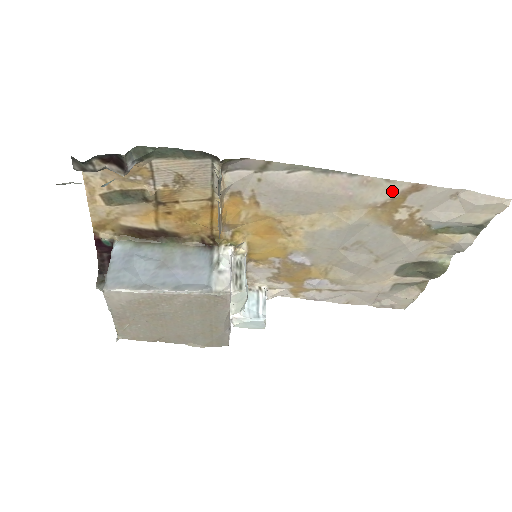
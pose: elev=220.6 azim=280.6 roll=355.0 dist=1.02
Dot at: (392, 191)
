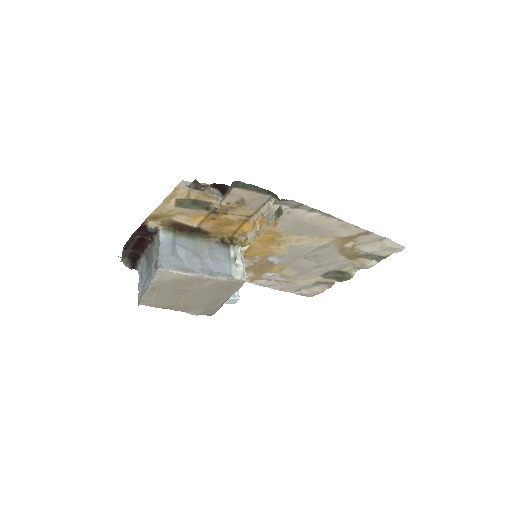
Dot at: (354, 232)
